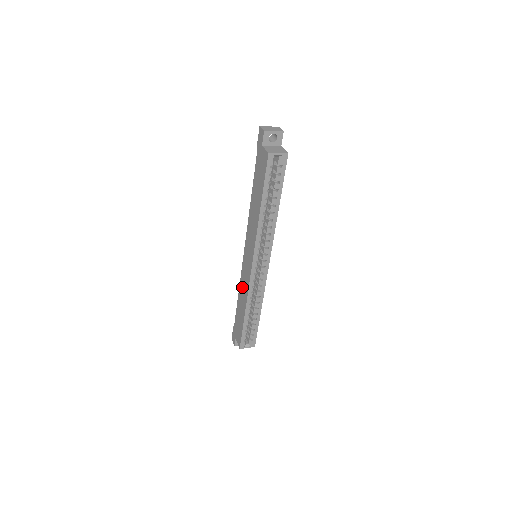
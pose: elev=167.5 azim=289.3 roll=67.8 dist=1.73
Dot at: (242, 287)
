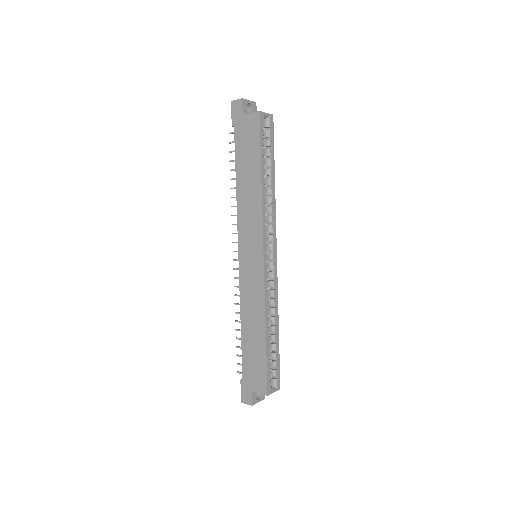
Dot at: (248, 305)
